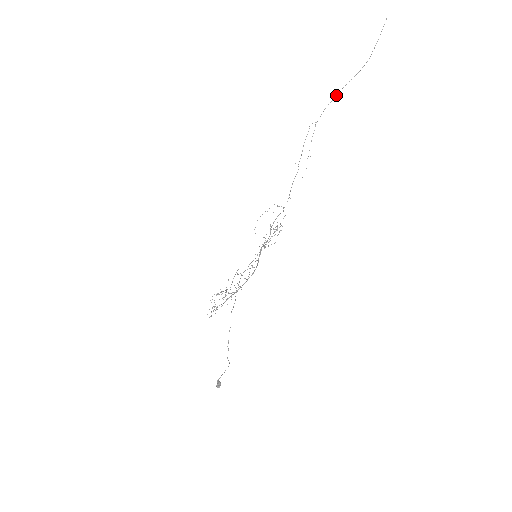
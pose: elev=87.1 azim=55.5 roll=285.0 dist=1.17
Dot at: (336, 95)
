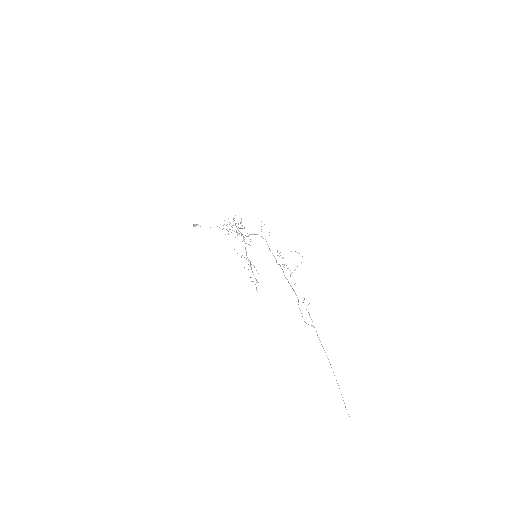
Dot at: occluded
